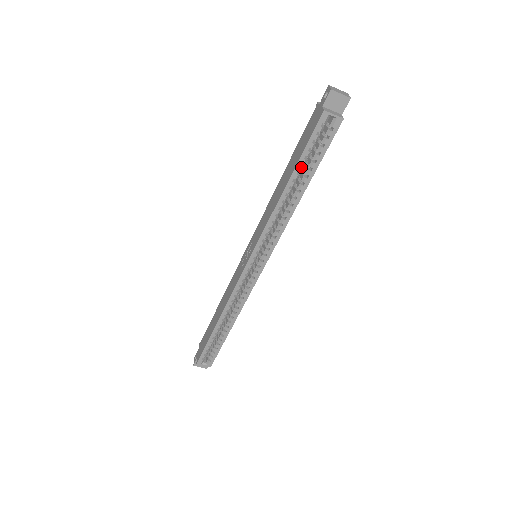
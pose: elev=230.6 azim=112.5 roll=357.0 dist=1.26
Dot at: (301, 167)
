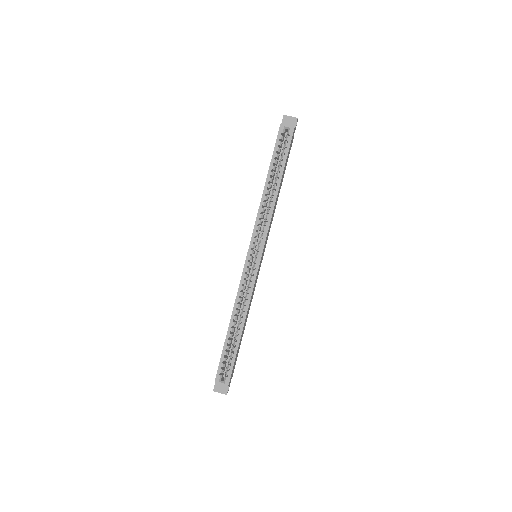
Dot at: (274, 166)
